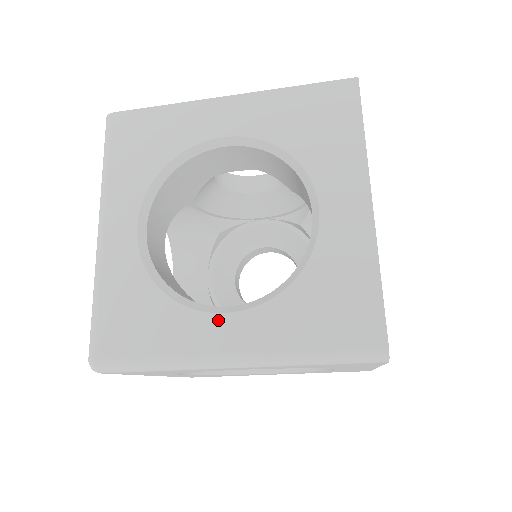
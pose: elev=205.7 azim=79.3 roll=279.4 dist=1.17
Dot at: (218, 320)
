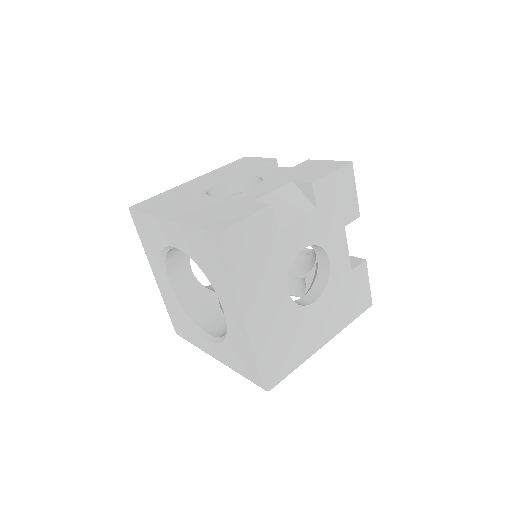
Dot at: (205, 341)
